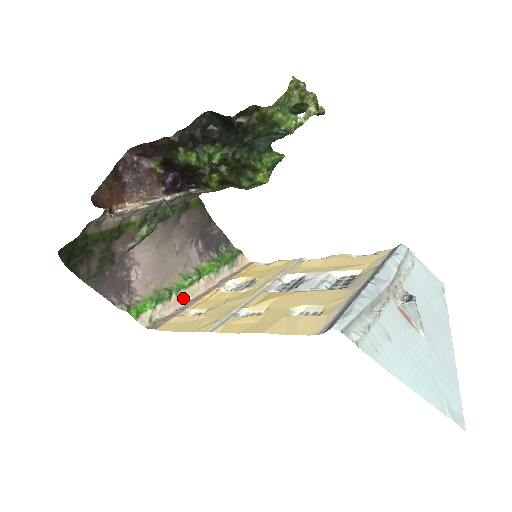
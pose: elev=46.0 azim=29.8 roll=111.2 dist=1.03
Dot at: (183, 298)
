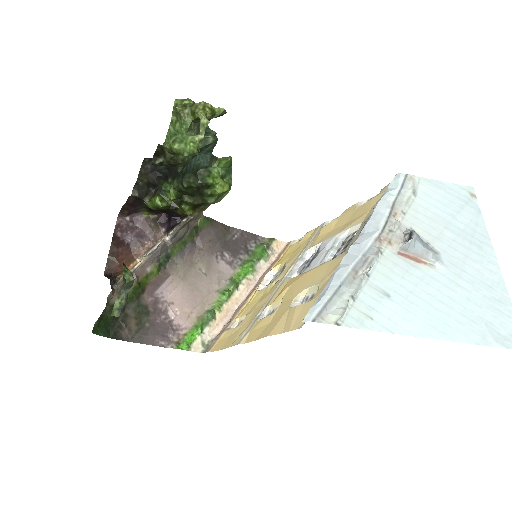
Dot at: (228, 311)
